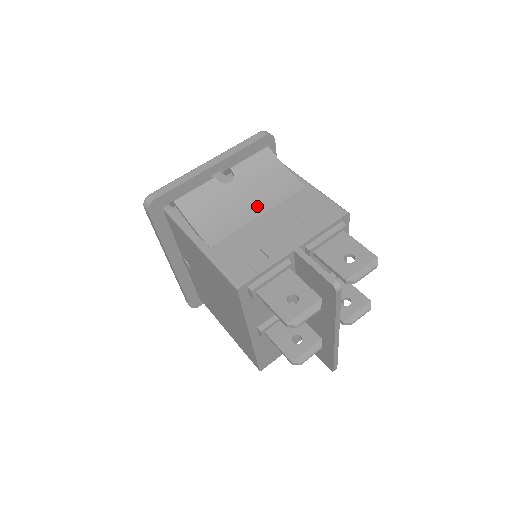
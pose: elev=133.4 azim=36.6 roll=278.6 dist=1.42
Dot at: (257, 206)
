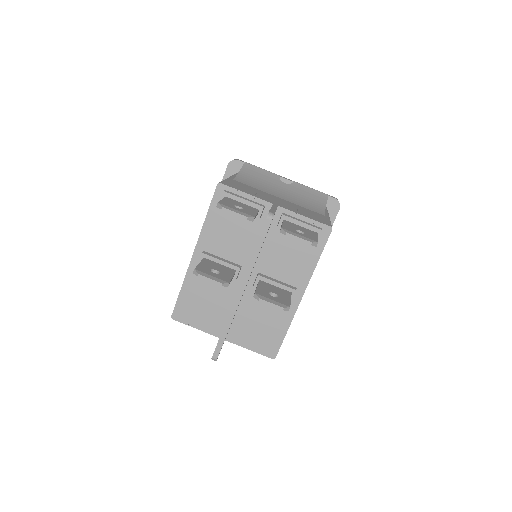
Dot at: (284, 196)
